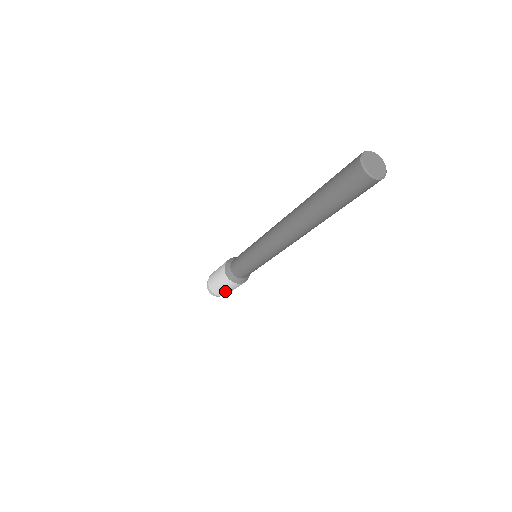
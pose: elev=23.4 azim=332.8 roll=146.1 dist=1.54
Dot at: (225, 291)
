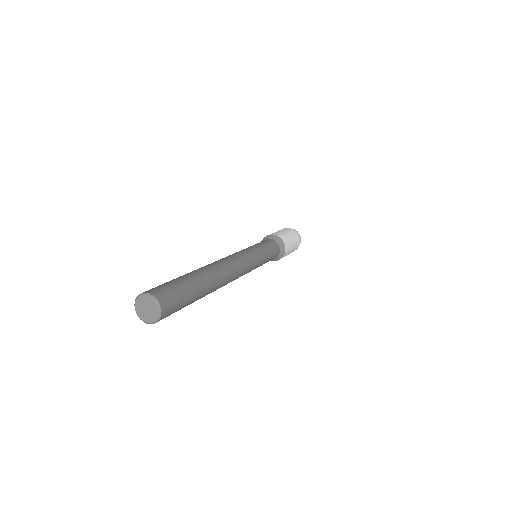
Dot at: occluded
